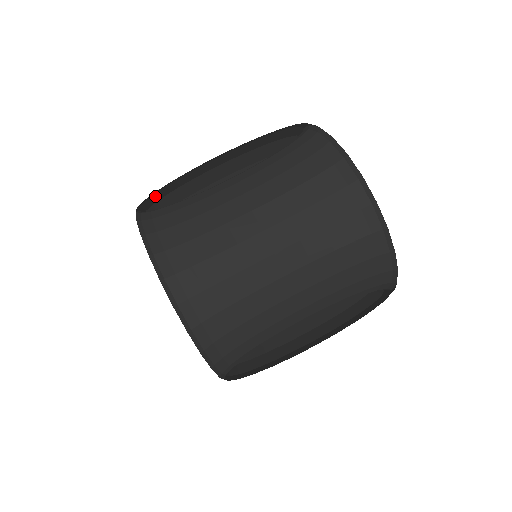
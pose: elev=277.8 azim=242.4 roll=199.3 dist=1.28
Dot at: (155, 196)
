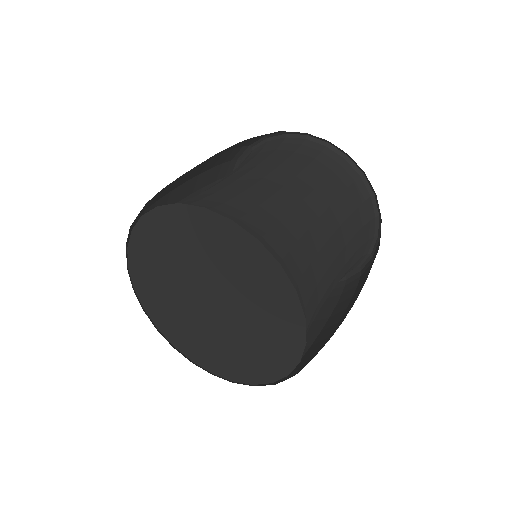
Dot at: occluded
